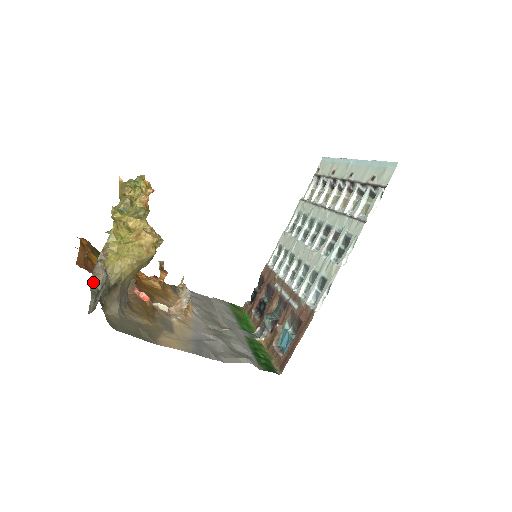
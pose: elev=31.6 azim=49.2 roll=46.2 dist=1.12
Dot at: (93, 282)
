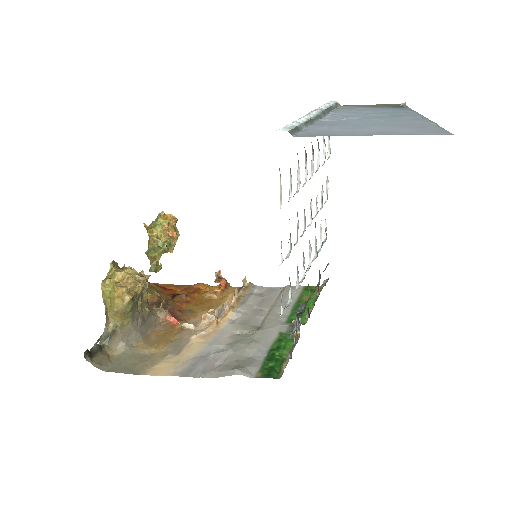
Dot at: occluded
